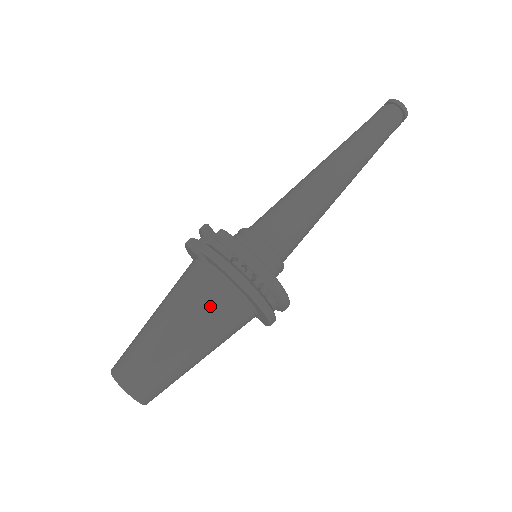
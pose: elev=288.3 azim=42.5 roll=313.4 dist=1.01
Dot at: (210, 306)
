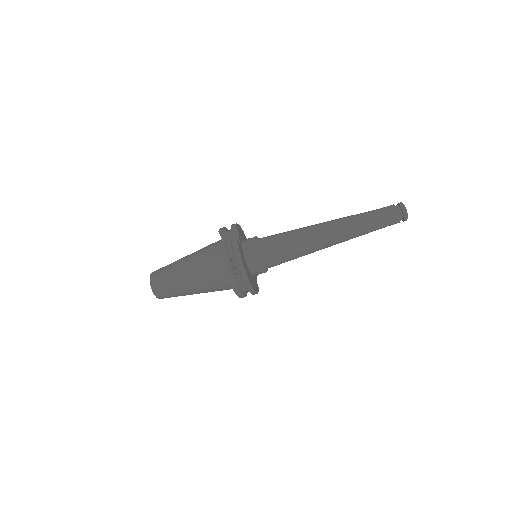
Dot at: (210, 274)
